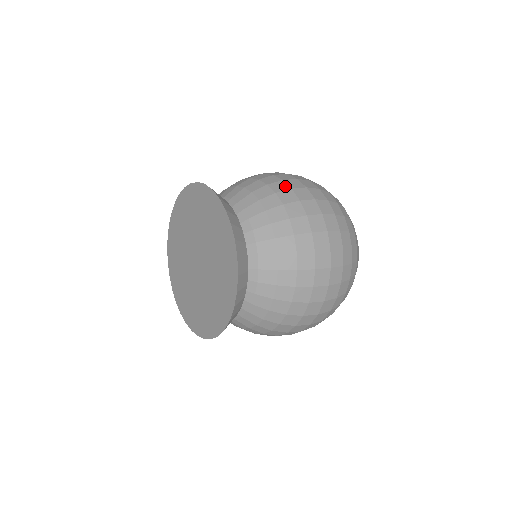
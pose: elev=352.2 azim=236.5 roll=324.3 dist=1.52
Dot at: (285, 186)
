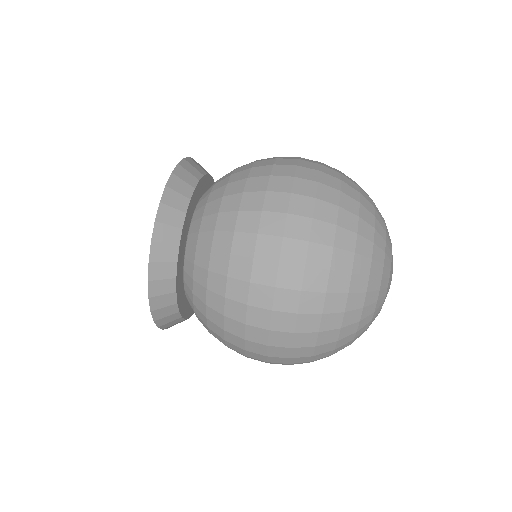
Dot at: (250, 248)
